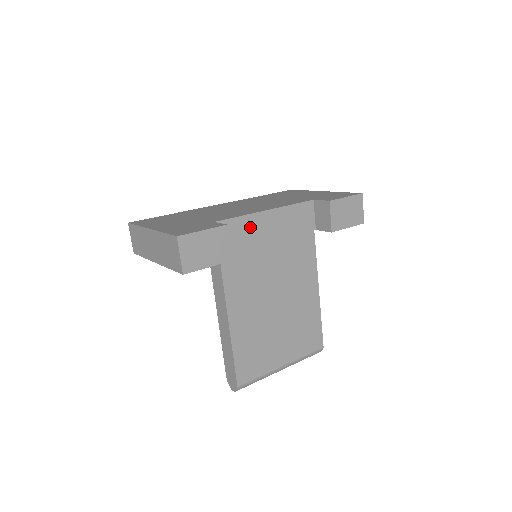
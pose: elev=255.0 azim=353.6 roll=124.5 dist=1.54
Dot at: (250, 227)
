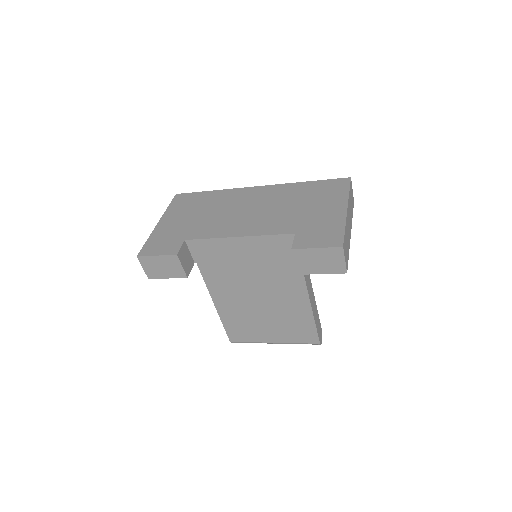
Dot at: (221, 247)
